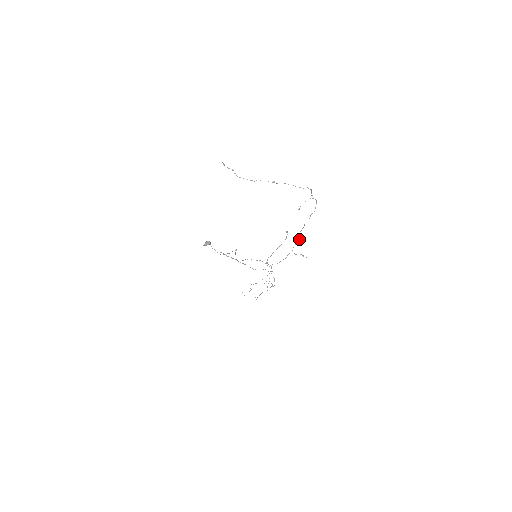
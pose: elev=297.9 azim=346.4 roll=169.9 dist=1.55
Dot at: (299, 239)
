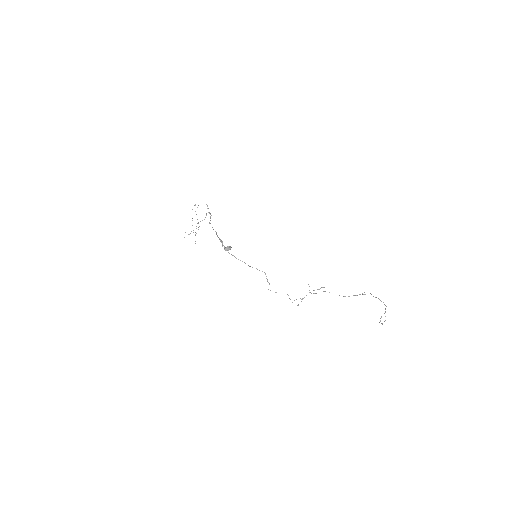
Dot at: occluded
